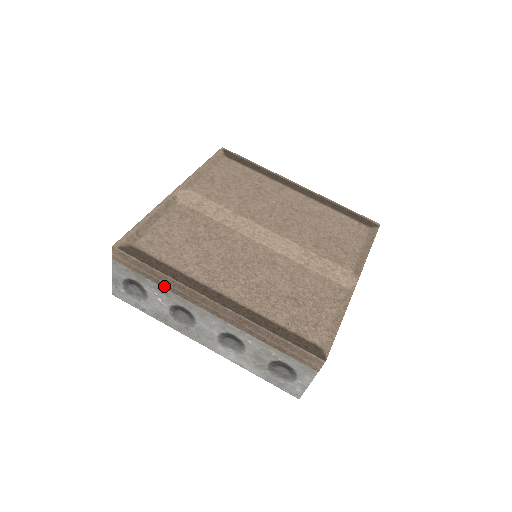
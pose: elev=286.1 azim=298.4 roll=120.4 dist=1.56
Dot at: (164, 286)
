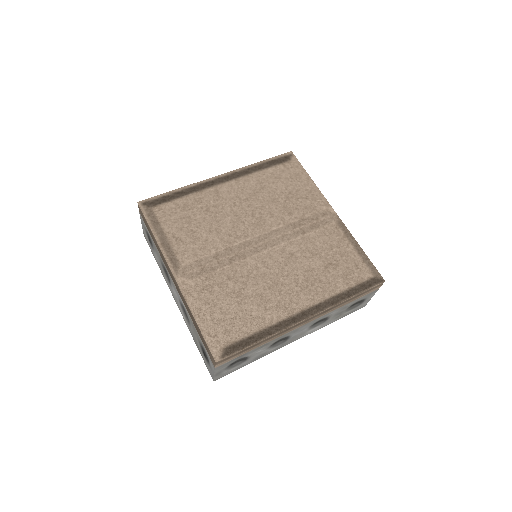
Dot at: (263, 344)
